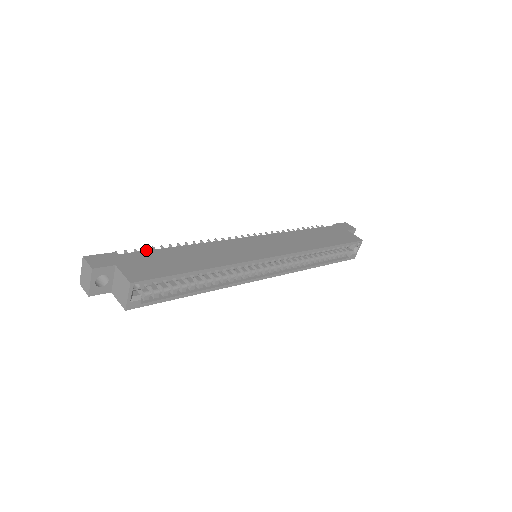
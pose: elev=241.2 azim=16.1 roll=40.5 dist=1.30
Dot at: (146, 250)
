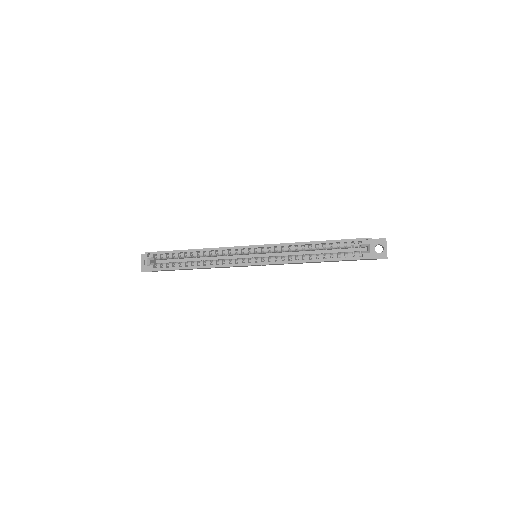
Dot at: occluded
